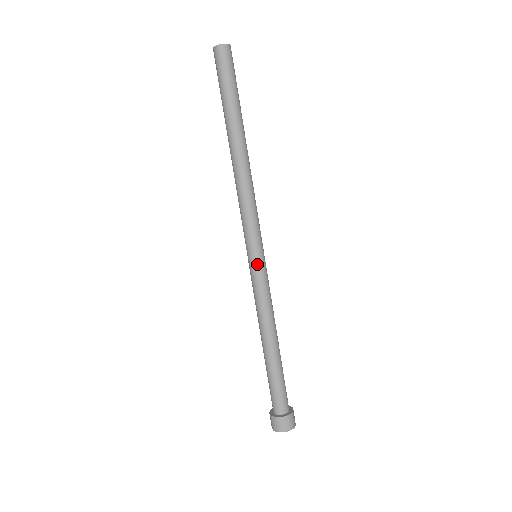
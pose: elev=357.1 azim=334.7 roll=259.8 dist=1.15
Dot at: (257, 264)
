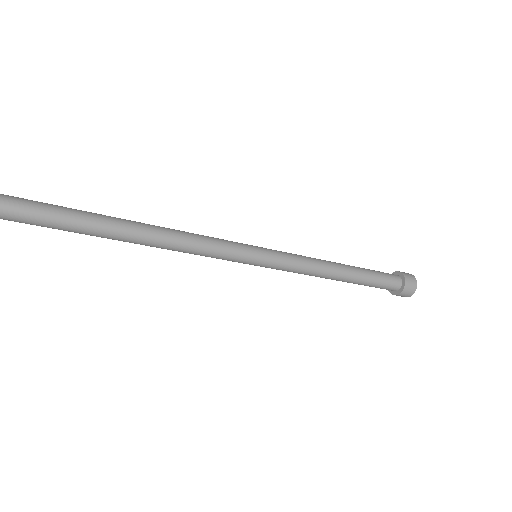
Dot at: (263, 266)
